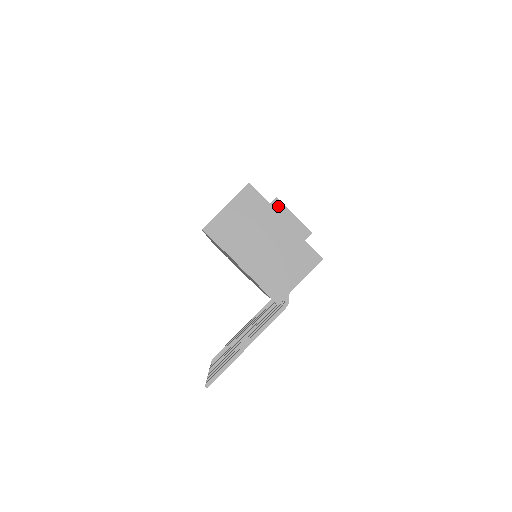
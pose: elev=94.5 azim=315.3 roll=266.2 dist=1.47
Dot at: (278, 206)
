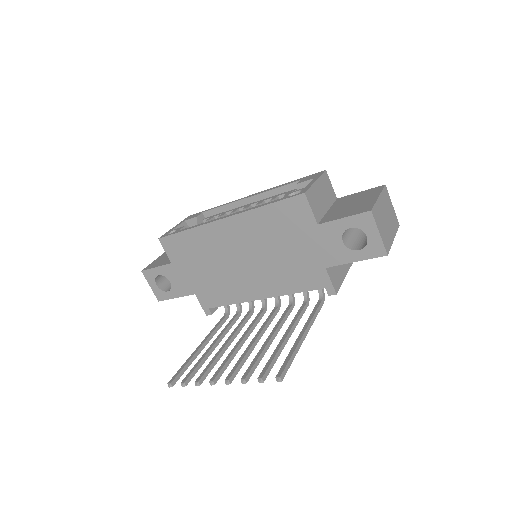
Dot at: (387, 192)
